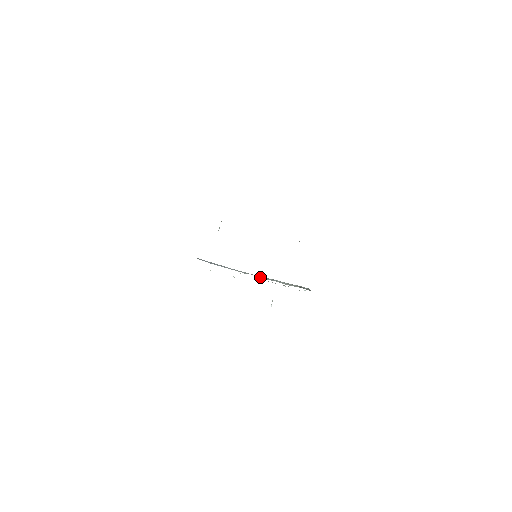
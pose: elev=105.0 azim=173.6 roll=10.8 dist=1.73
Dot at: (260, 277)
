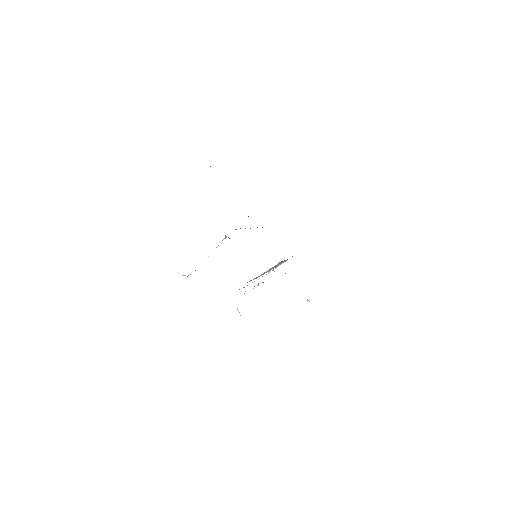
Dot at: (275, 267)
